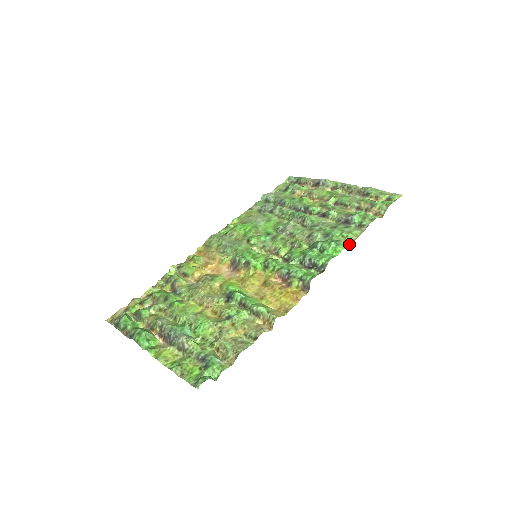
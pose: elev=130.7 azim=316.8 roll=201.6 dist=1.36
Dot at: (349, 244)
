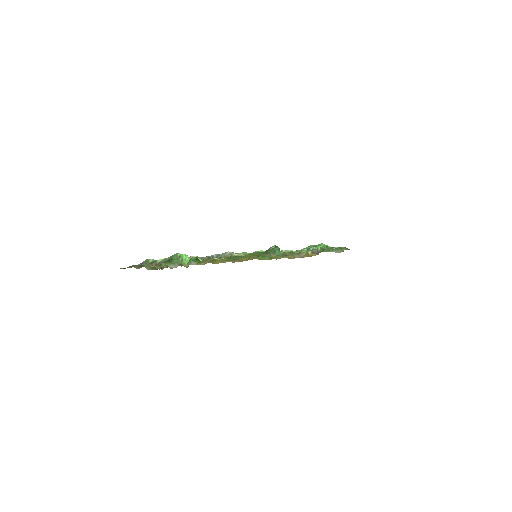
Dot at: (332, 249)
